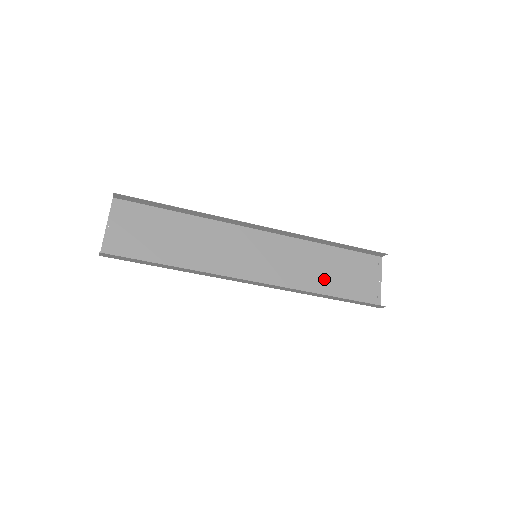
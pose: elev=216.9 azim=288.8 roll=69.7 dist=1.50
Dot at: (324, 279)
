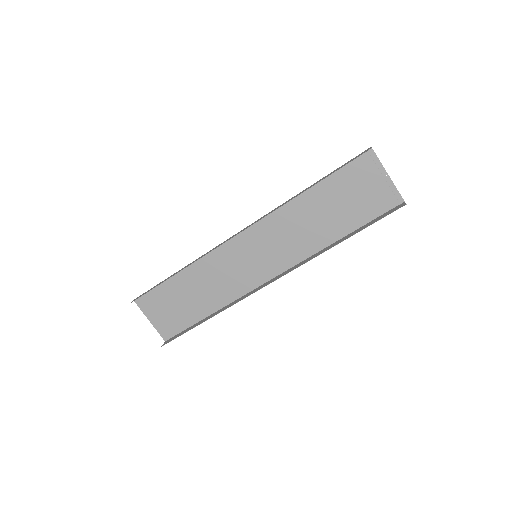
Dot at: (328, 223)
